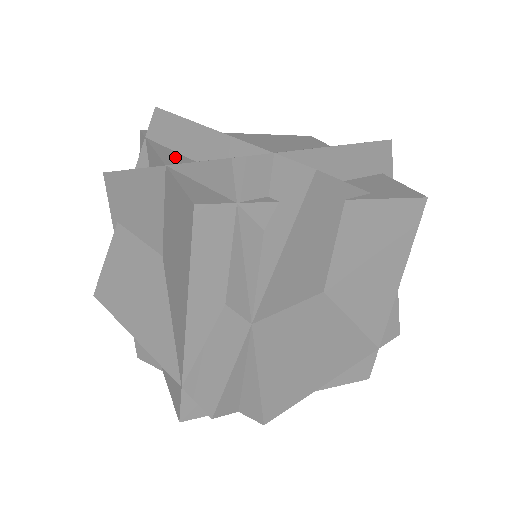
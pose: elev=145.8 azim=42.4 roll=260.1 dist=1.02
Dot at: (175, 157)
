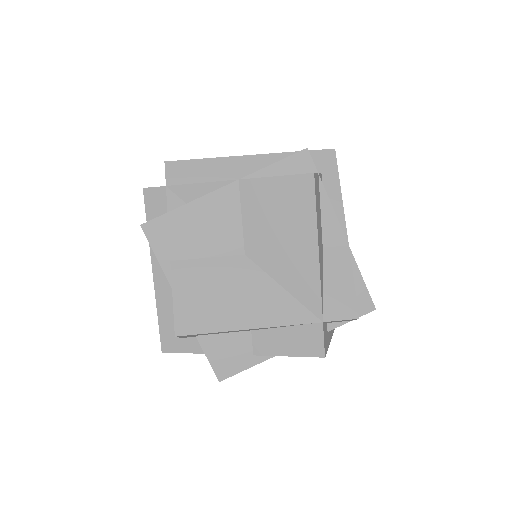
Dot at: occluded
